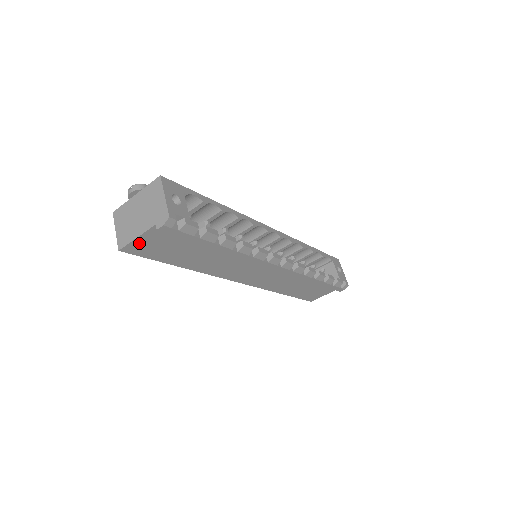
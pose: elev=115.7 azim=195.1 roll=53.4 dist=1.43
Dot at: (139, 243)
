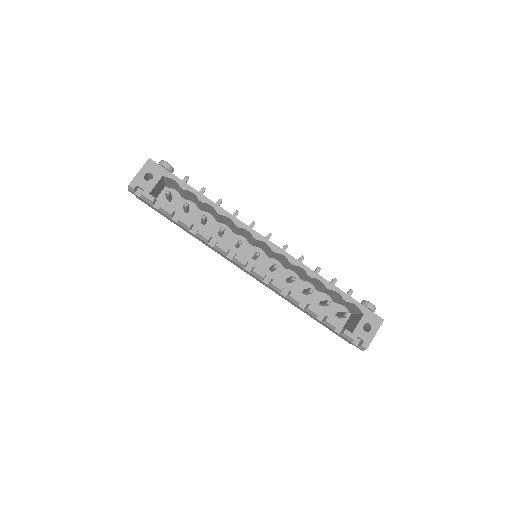
Dot at: occluded
